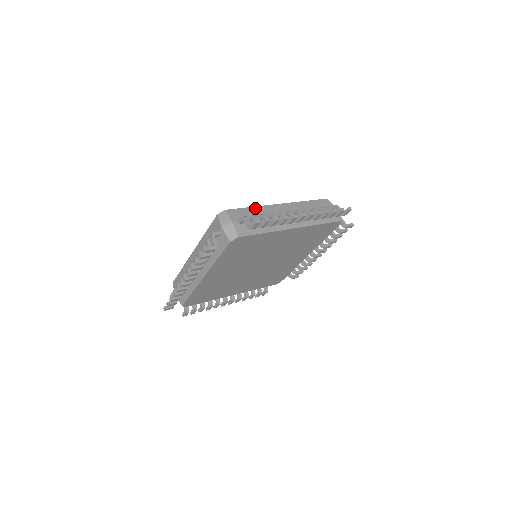
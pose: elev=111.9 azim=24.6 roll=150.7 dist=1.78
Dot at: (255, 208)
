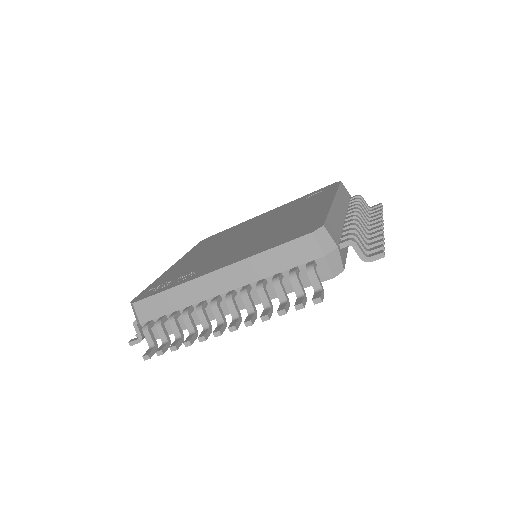
Dot at: (172, 291)
